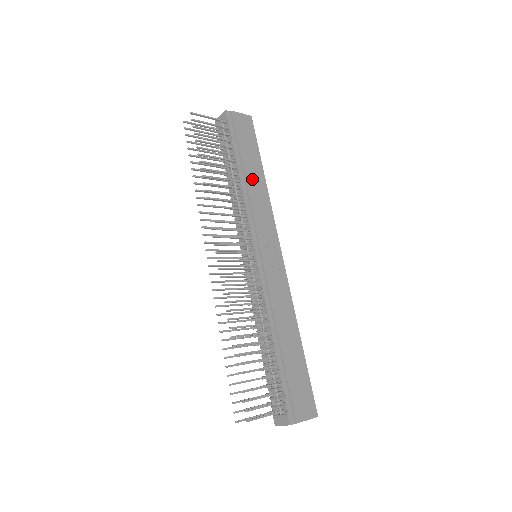
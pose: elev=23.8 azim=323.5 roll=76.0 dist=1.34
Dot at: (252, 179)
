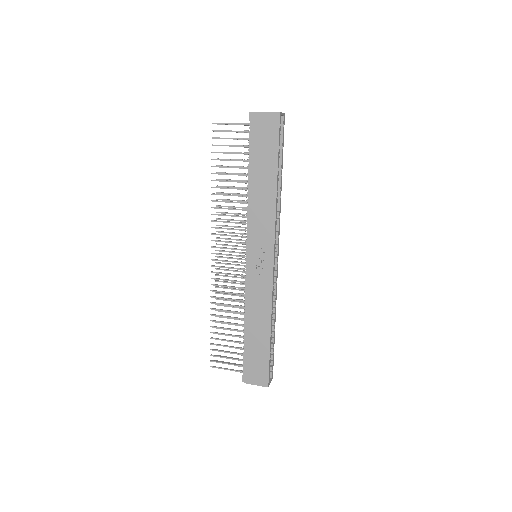
Dot at: (260, 188)
